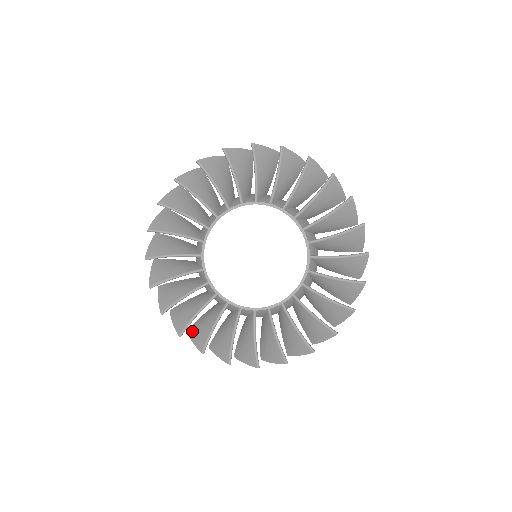
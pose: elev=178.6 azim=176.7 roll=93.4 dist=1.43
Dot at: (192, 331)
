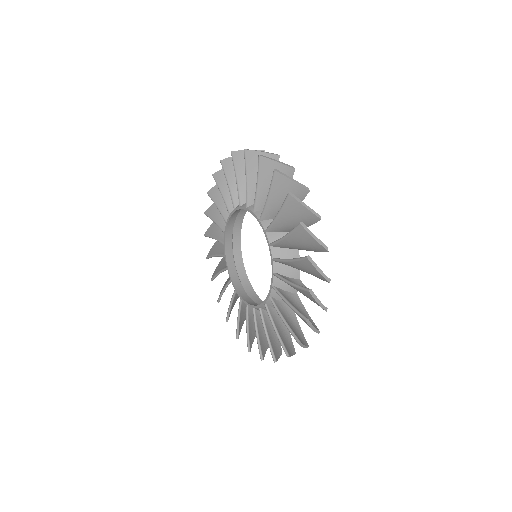
Dot at: occluded
